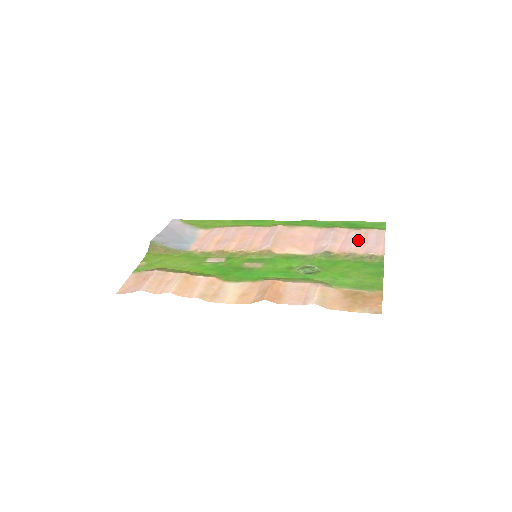
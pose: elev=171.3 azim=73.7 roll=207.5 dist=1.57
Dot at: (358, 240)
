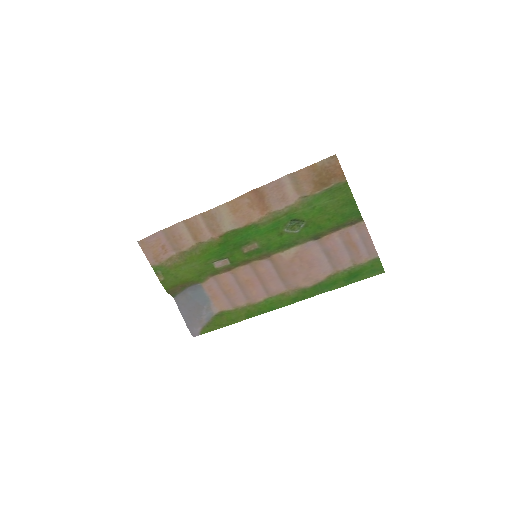
Dot at: (348, 247)
